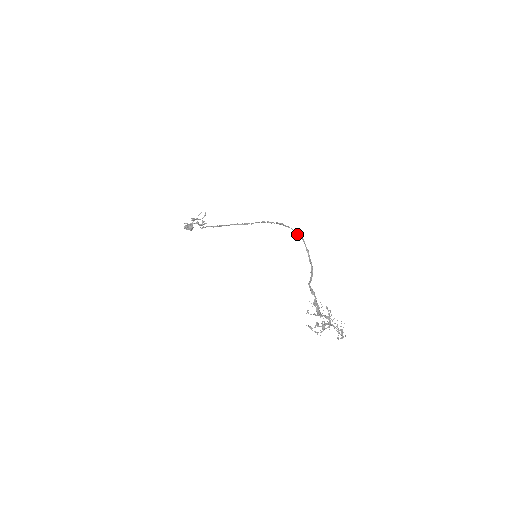
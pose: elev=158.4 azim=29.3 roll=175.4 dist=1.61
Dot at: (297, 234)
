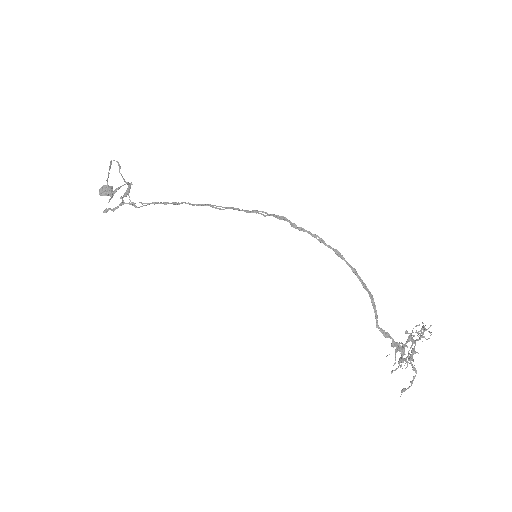
Dot at: occluded
